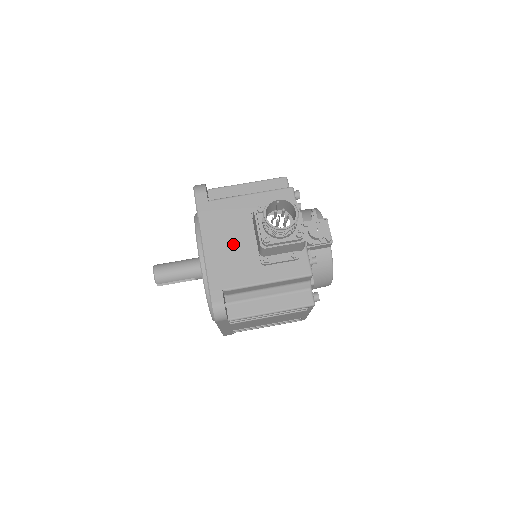
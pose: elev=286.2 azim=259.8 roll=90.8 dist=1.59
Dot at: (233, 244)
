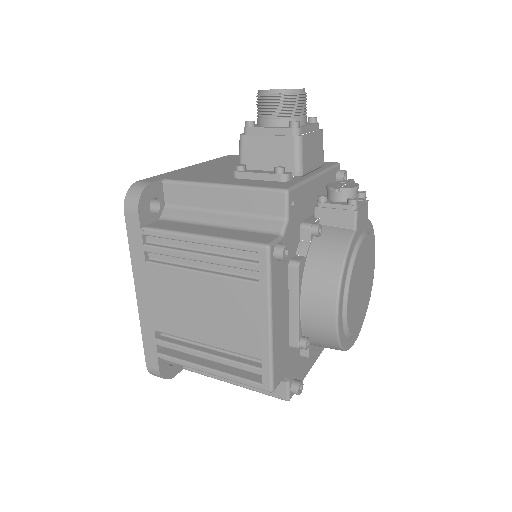
Dot at: (222, 168)
